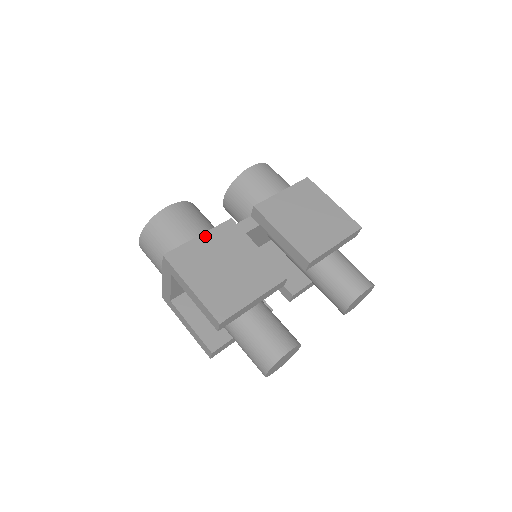
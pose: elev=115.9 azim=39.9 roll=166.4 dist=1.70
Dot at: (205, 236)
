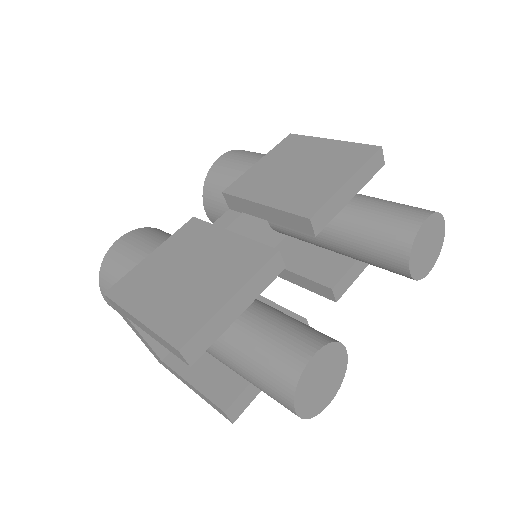
Dot at: (159, 250)
